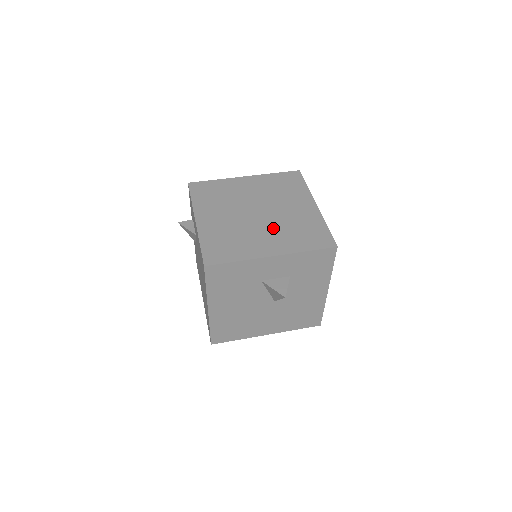
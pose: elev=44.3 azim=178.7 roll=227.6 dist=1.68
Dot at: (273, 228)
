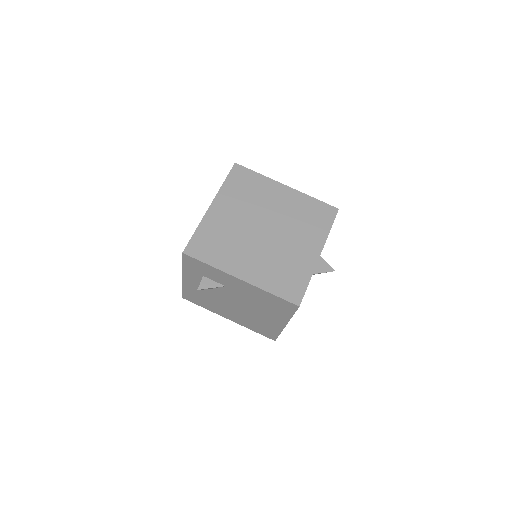
Dot at: (291, 233)
